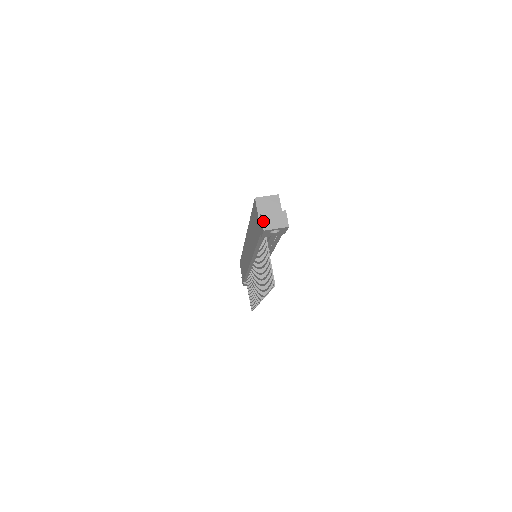
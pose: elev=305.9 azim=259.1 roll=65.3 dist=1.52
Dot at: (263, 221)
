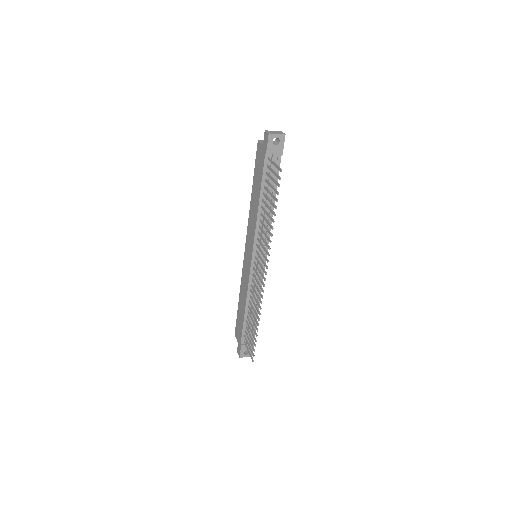
Dot at: (267, 132)
